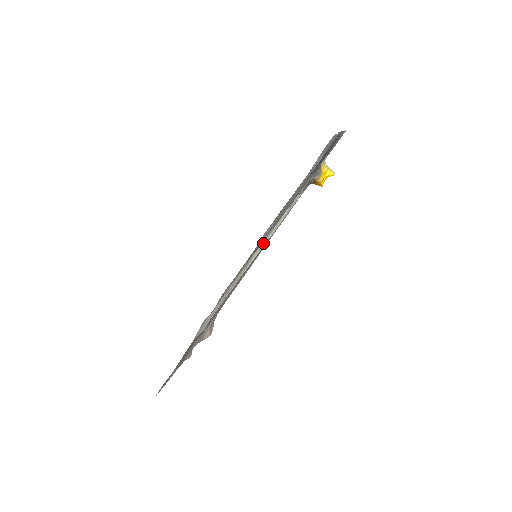
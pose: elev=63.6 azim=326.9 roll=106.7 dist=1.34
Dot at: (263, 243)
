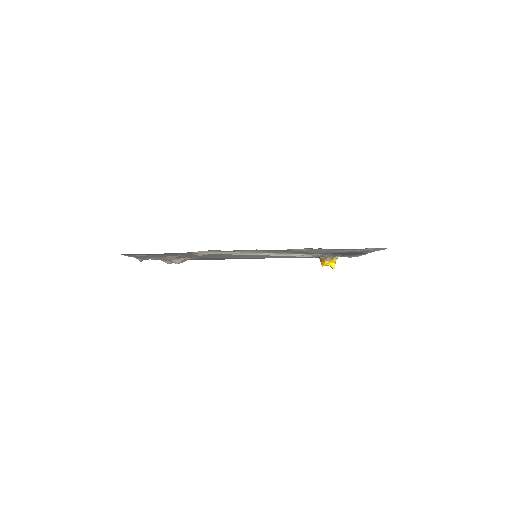
Dot at: (275, 254)
